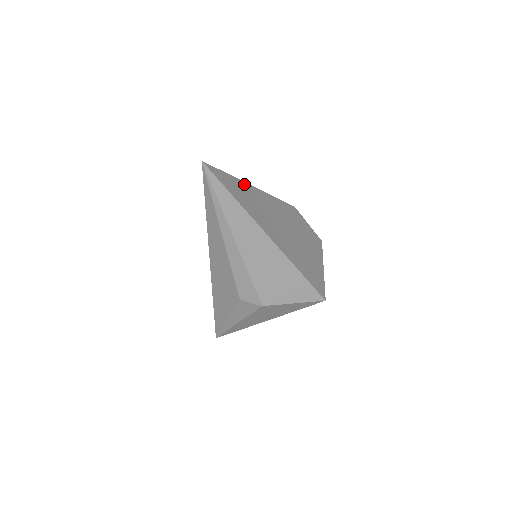
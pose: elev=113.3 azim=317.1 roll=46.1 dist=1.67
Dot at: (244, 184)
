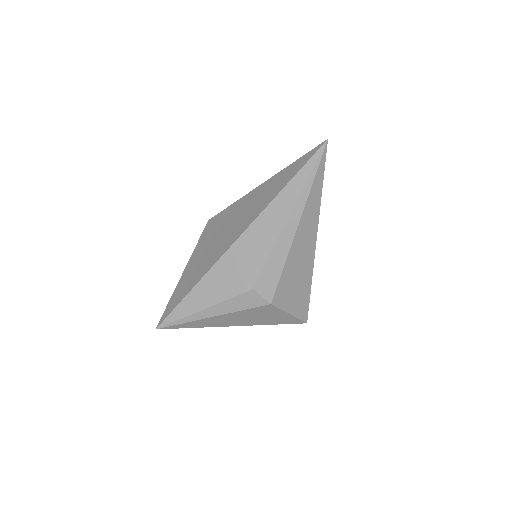
Dot at: occluded
